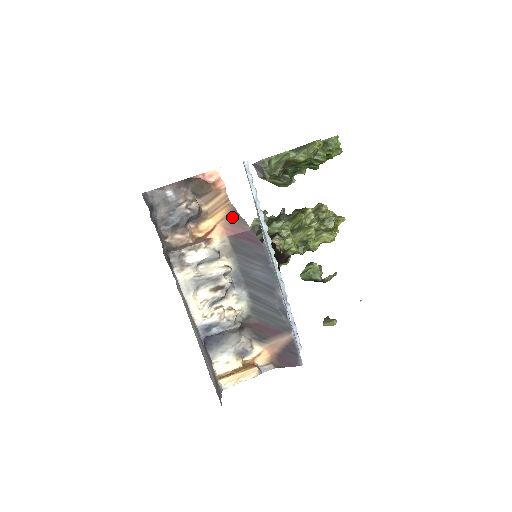
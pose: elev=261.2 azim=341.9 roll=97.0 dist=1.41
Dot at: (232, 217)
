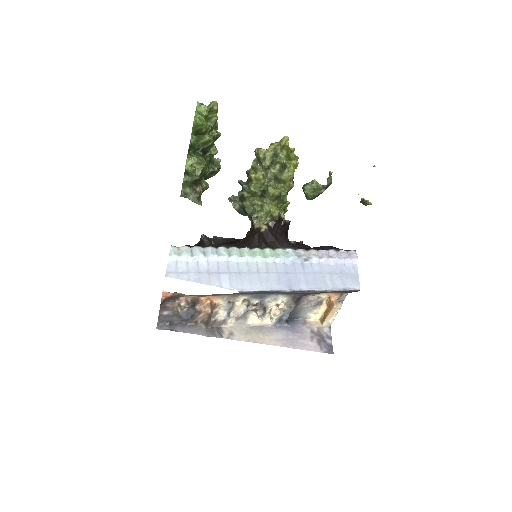
Dot at: occluded
